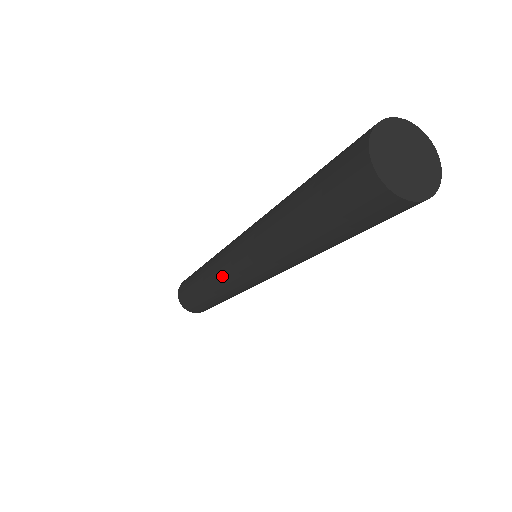
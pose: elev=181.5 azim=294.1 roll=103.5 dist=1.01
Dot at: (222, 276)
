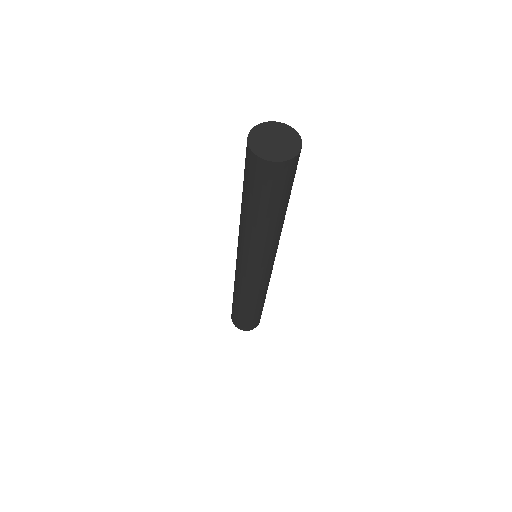
Dot at: (237, 276)
